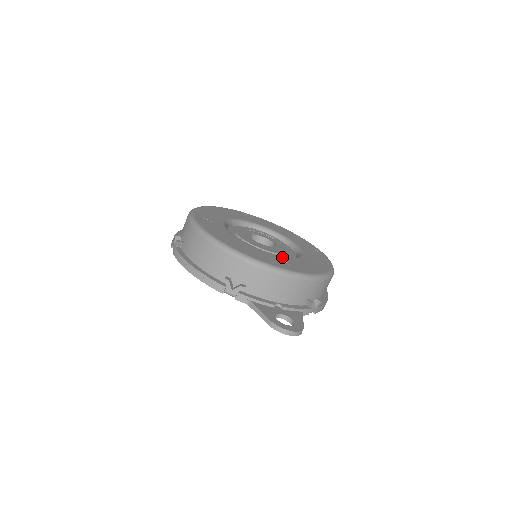
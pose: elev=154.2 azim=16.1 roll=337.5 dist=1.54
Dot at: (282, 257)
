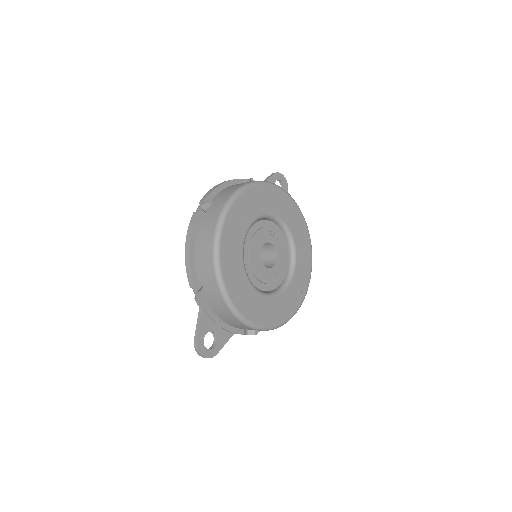
Dot at: (258, 295)
